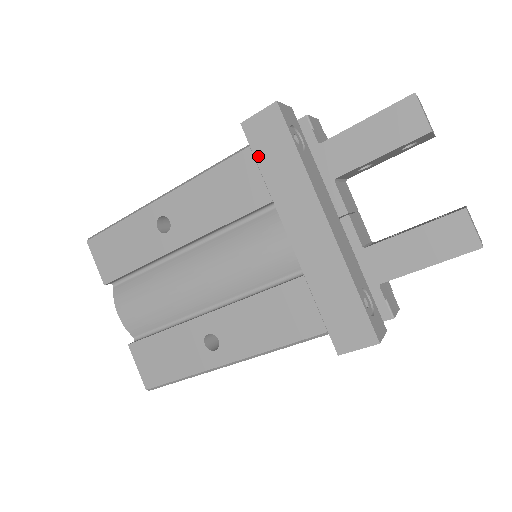
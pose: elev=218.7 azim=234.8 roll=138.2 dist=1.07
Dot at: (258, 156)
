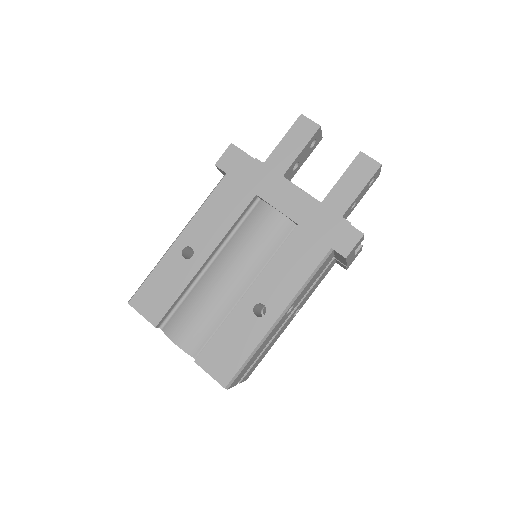
Dot at: (234, 176)
